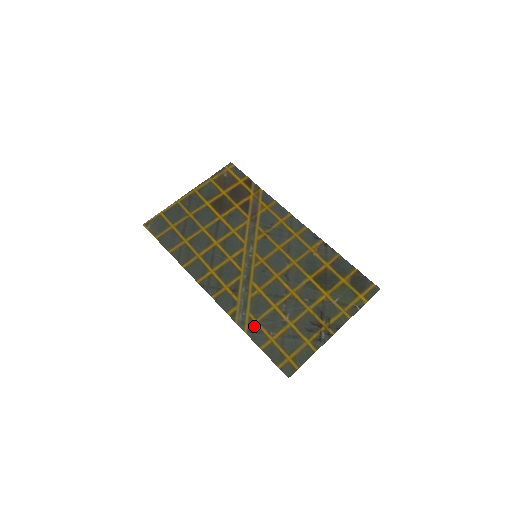
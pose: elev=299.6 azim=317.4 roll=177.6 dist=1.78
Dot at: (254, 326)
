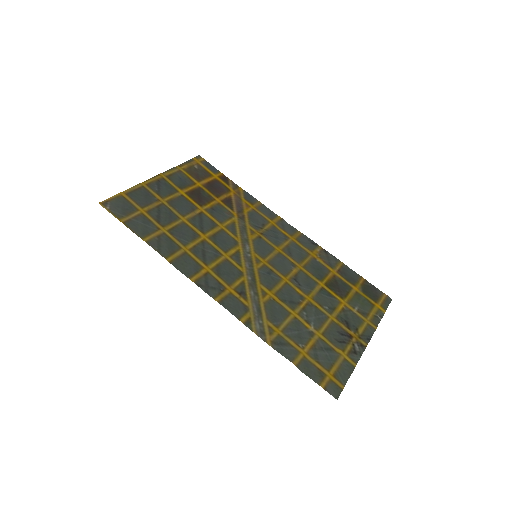
Dot at: (277, 337)
